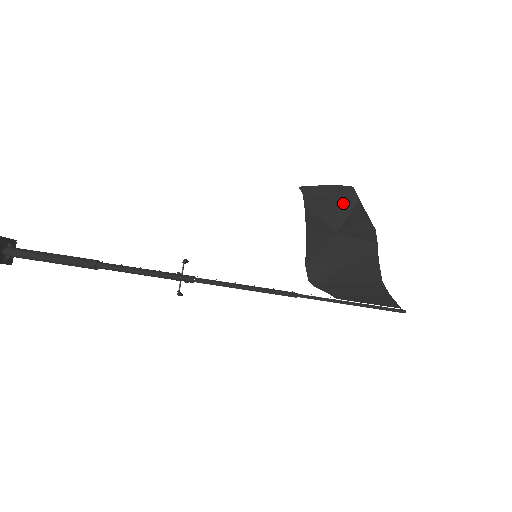
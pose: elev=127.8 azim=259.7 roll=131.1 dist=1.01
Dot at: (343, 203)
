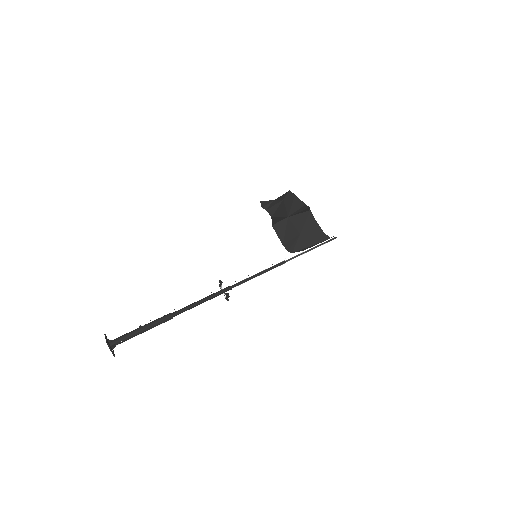
Dot at: (286, 201)
